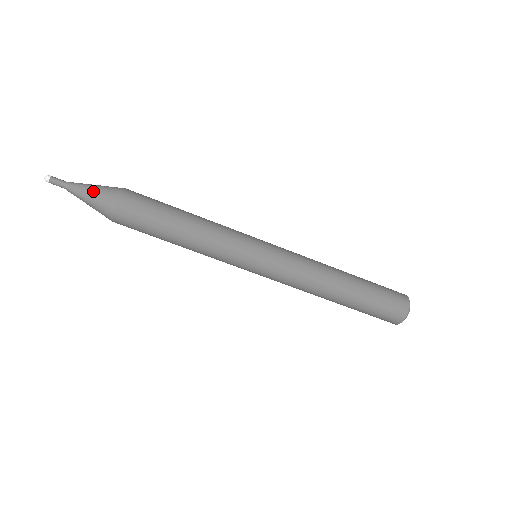
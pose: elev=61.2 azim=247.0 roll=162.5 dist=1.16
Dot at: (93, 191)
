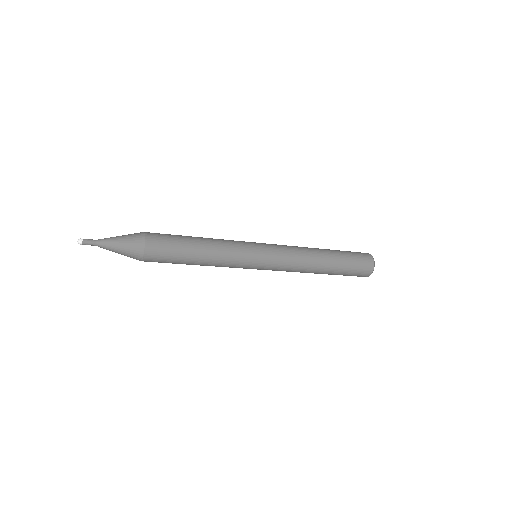
Dot at: (121, 243)
